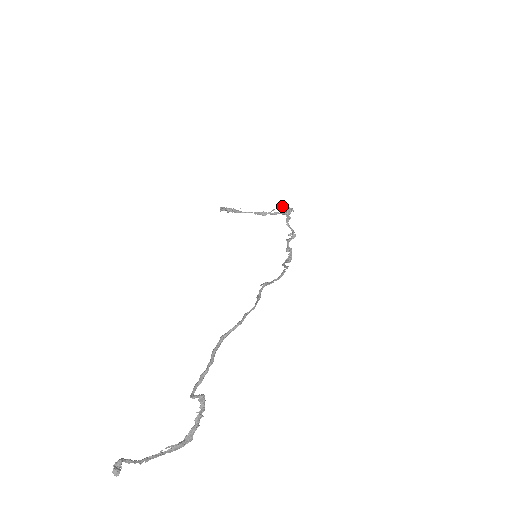
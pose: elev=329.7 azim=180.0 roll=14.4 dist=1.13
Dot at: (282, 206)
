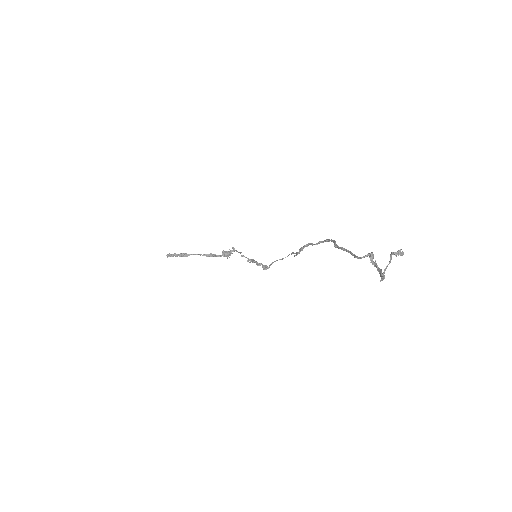
Dot at: (223, 250)
